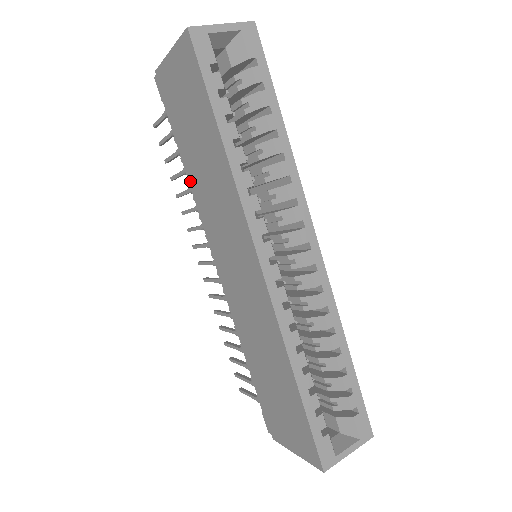
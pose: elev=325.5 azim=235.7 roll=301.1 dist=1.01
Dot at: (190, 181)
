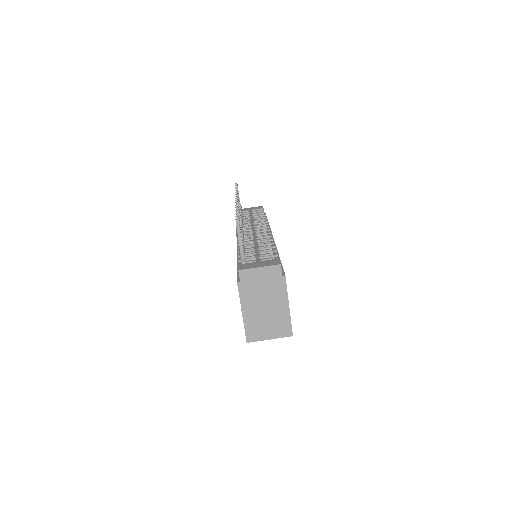
Dot at: (237, 258)
